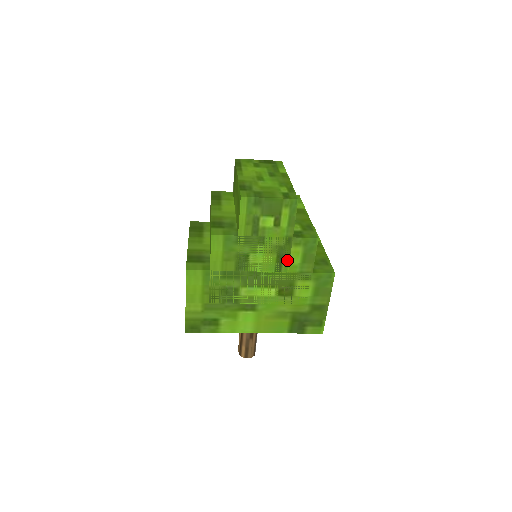
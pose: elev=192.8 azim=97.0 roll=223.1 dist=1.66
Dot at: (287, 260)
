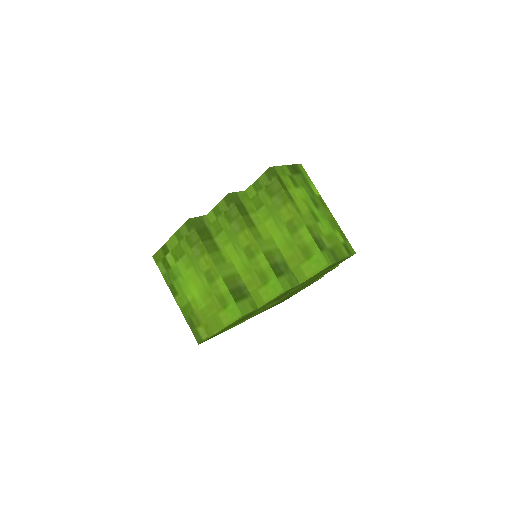
Dot at: occluded
